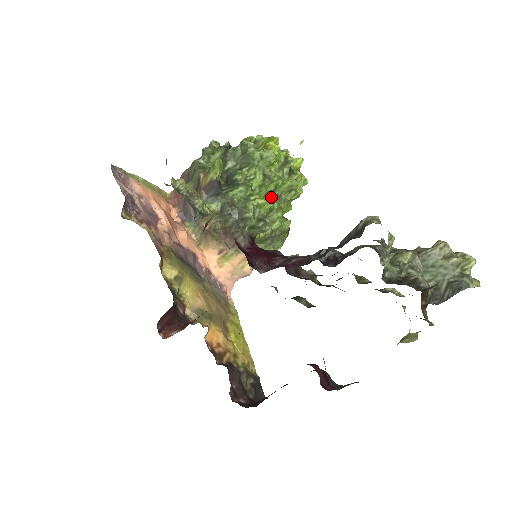
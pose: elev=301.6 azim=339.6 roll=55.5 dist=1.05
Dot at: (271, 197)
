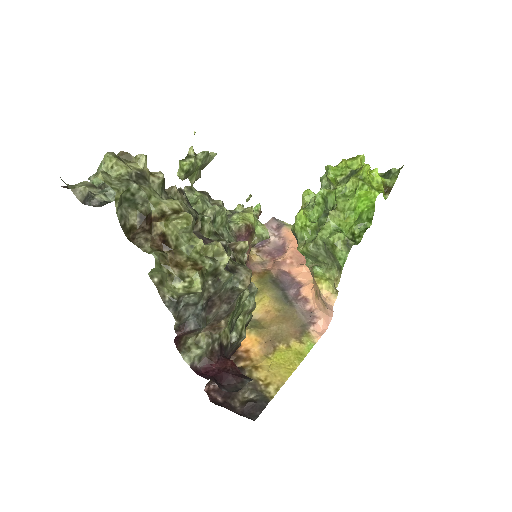
Dot at: (327, 211)
